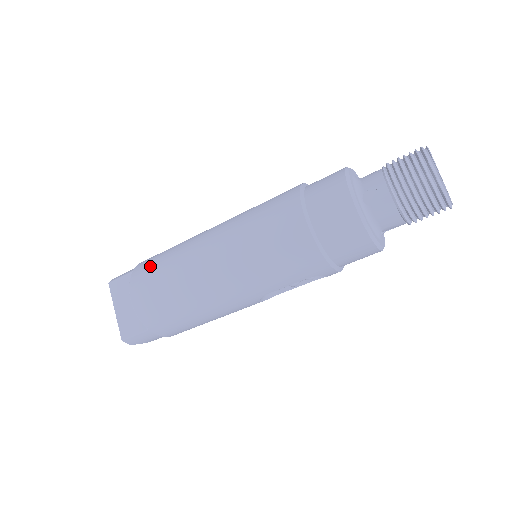
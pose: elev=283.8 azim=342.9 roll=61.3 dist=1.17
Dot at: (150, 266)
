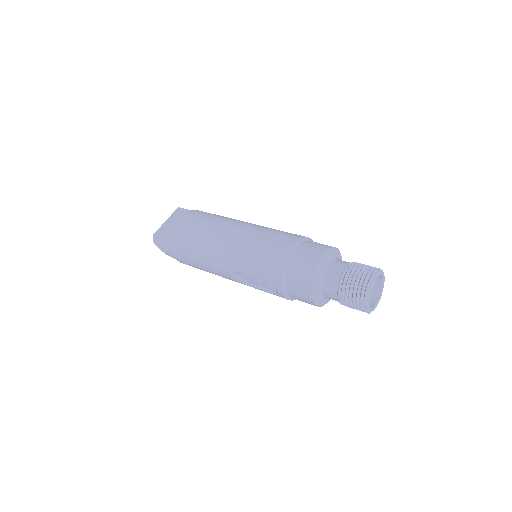
Dot at: (205, 213)
